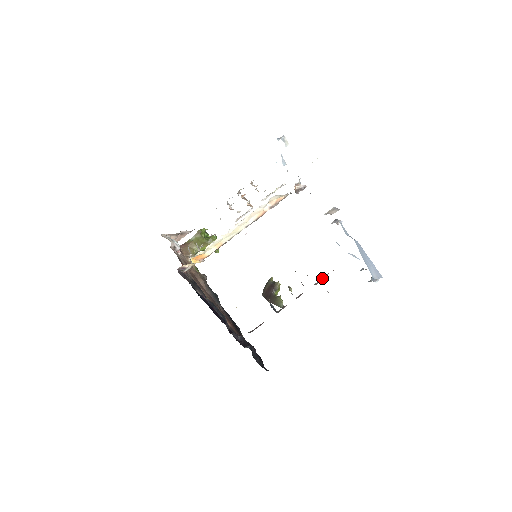
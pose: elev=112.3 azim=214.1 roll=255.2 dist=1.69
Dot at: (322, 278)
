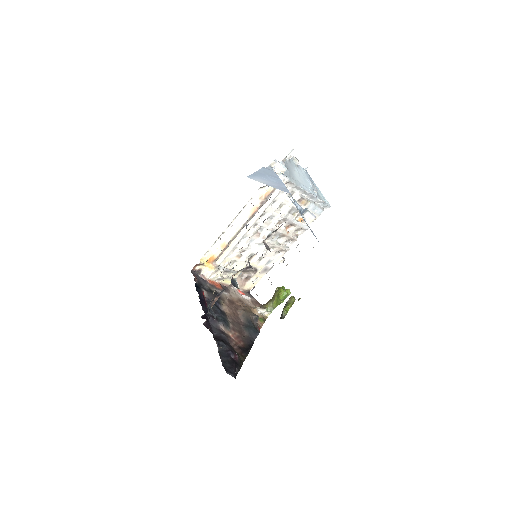
Dot at: occluded
